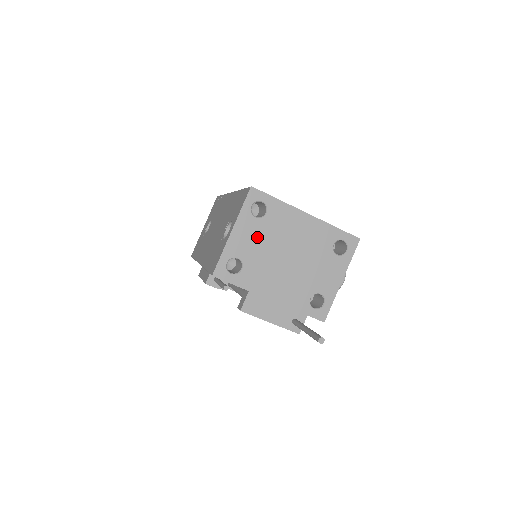
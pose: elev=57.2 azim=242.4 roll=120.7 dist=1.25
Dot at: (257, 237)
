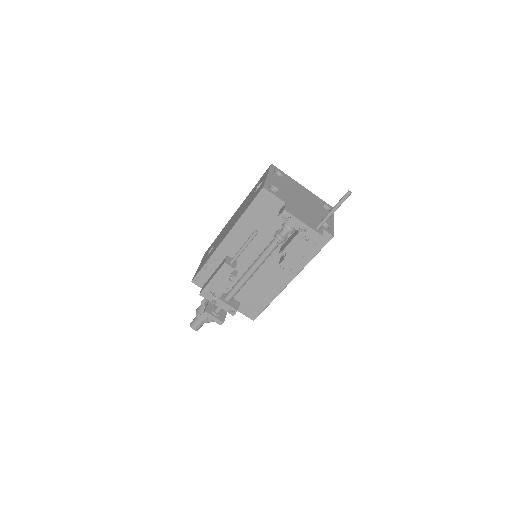
Dot at: (282, 183)
